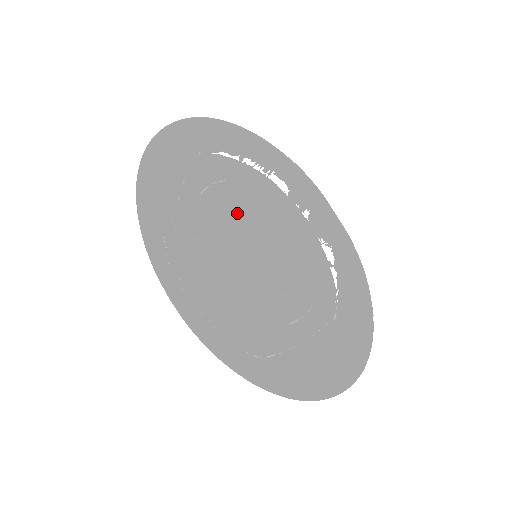
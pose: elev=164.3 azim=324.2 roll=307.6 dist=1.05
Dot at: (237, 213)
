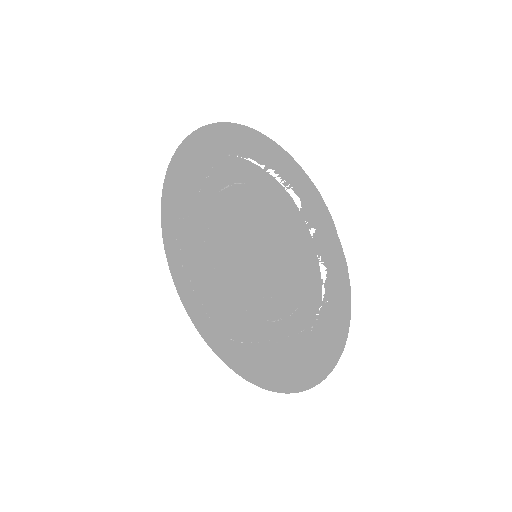
Dot at: (250, 215)
